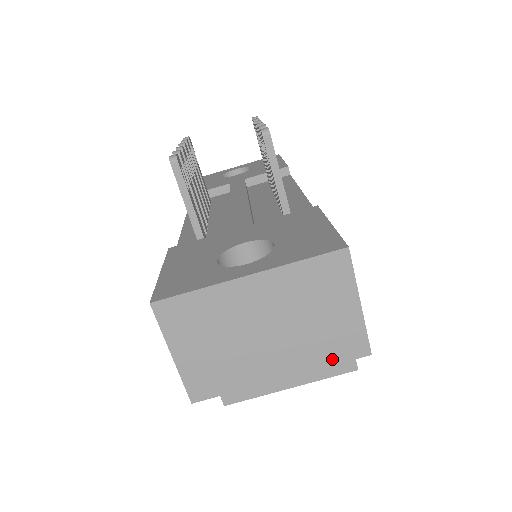
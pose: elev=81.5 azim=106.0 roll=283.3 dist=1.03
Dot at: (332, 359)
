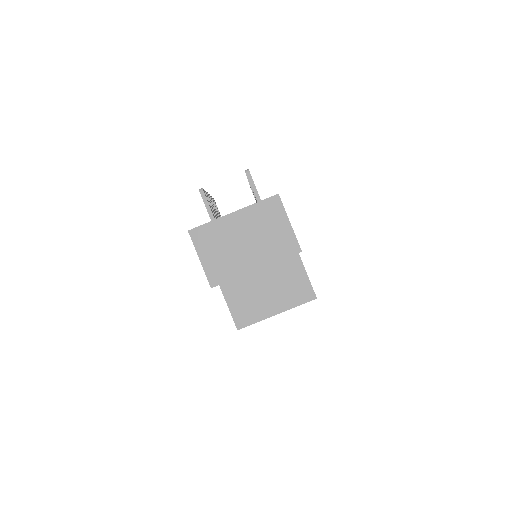
Dot at: (281, 256)
